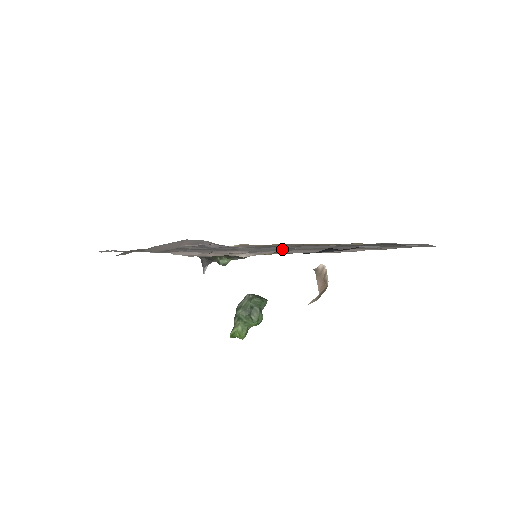
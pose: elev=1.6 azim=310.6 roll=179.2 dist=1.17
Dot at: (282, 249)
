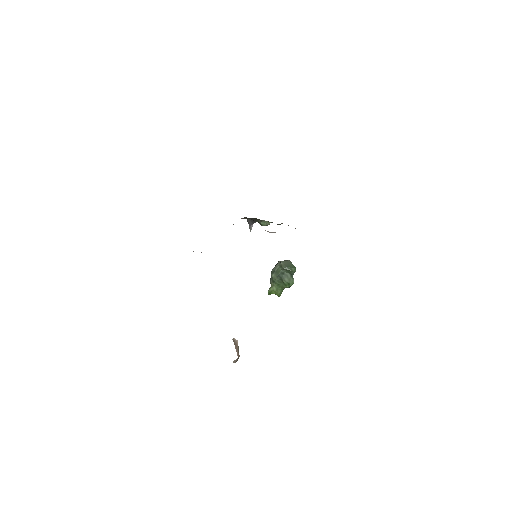
Dot at: occluded
